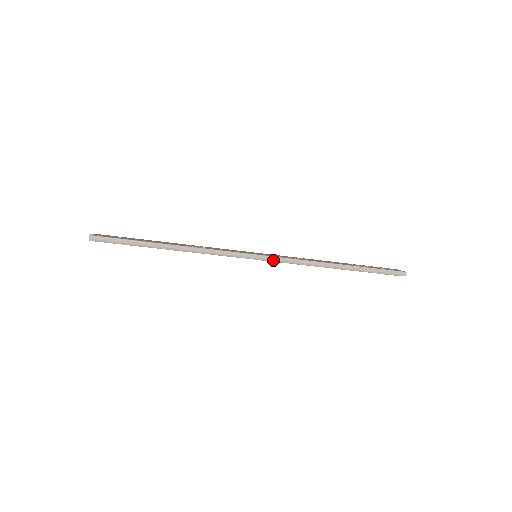
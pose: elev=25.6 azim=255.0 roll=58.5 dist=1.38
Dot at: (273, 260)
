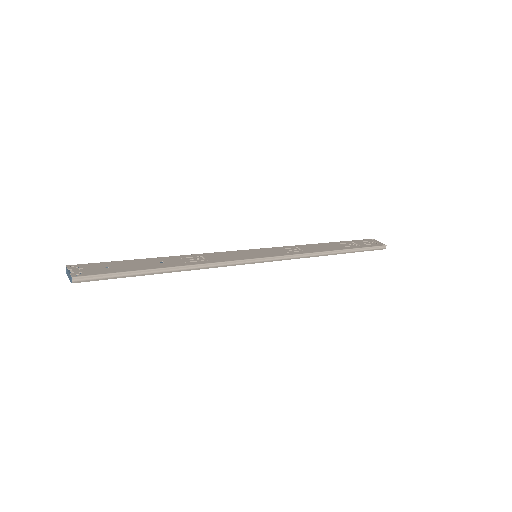
Dot at: (276, 260)
